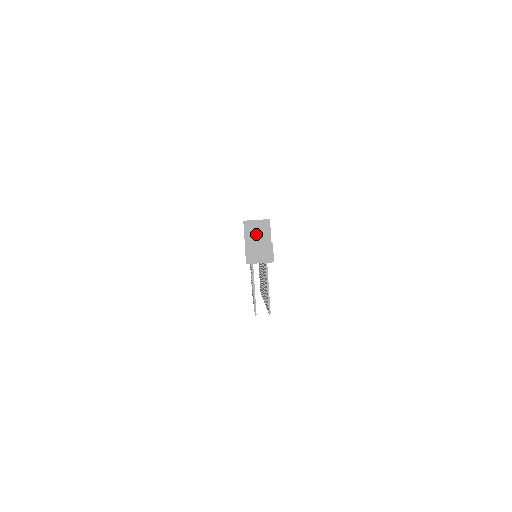
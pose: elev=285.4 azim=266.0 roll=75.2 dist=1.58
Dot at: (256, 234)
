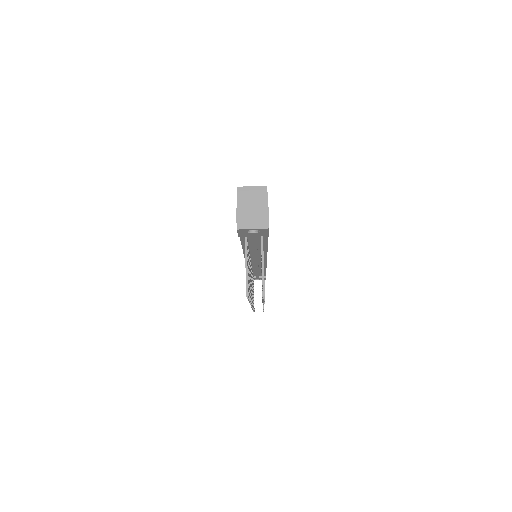
Dot at: (251, 202)
